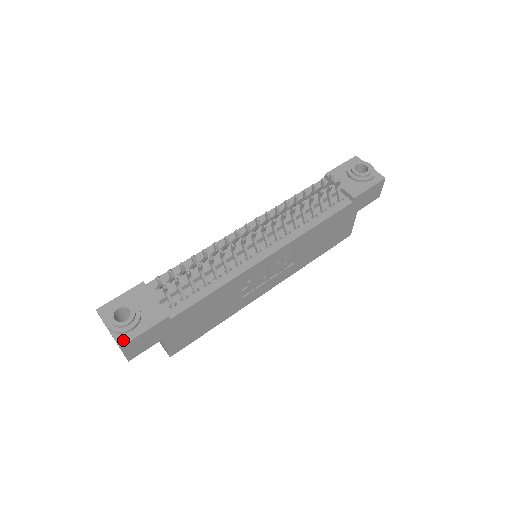
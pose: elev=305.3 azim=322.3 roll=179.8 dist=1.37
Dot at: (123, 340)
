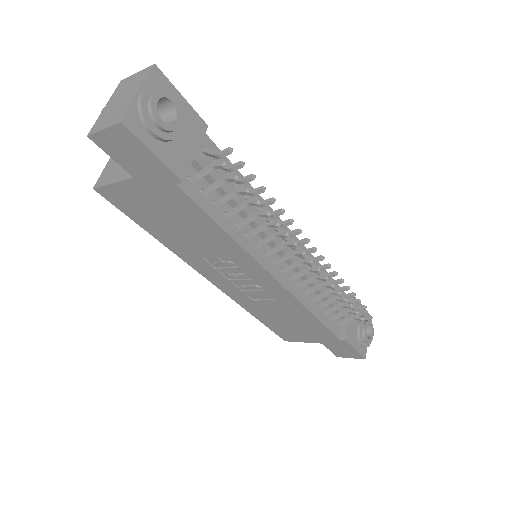
Dot at: (133, 124)
